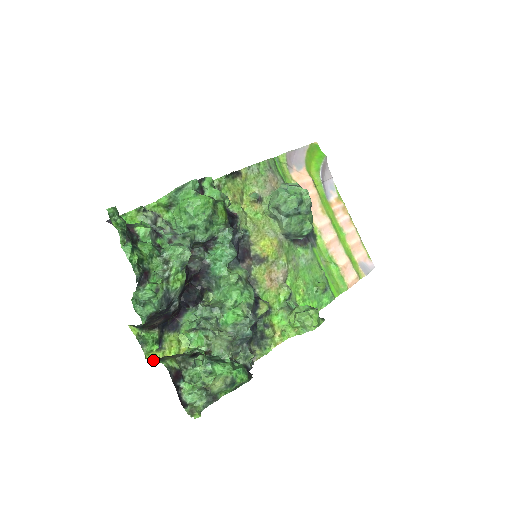
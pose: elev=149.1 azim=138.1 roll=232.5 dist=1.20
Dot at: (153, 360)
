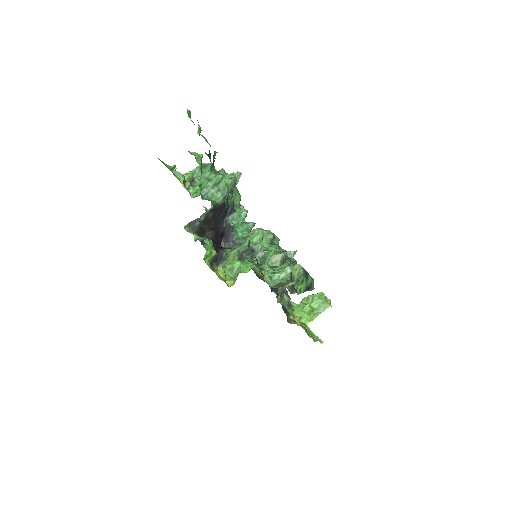
Dot at: (211, 267)
